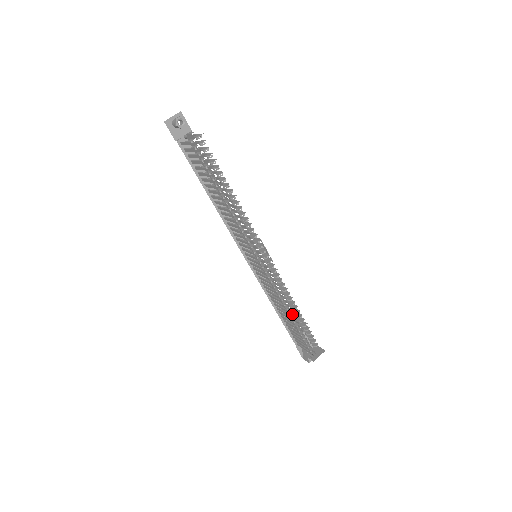
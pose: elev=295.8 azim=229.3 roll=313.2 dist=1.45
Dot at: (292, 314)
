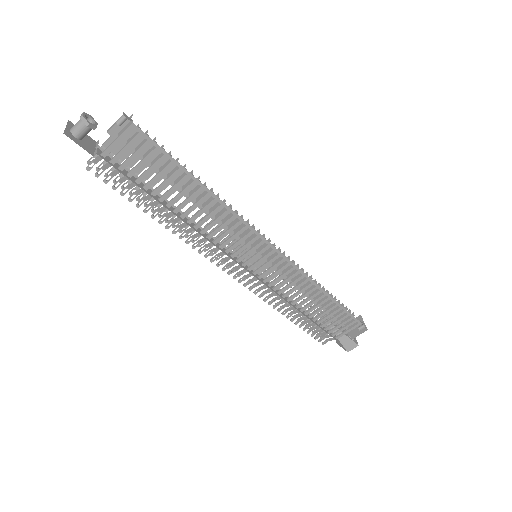
Dot at: occluded
